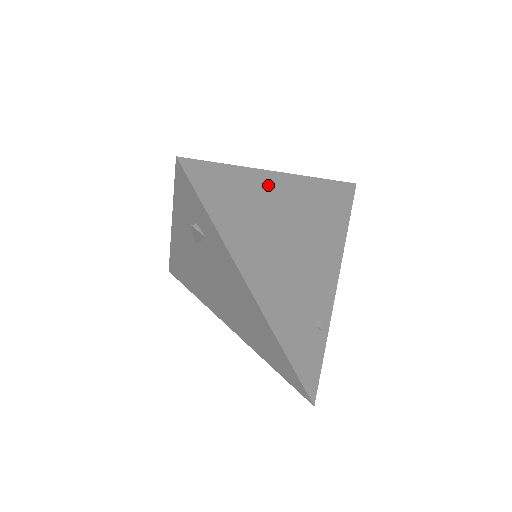
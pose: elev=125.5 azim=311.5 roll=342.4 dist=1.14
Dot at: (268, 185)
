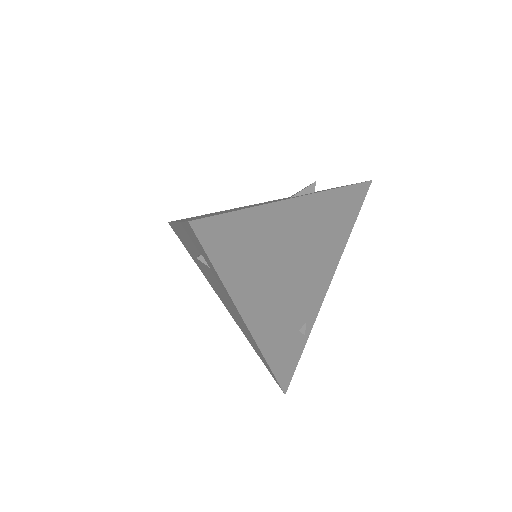
Dot at: (279, 216)
